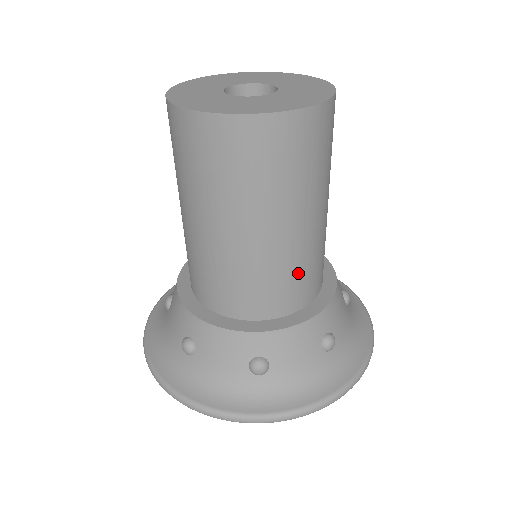
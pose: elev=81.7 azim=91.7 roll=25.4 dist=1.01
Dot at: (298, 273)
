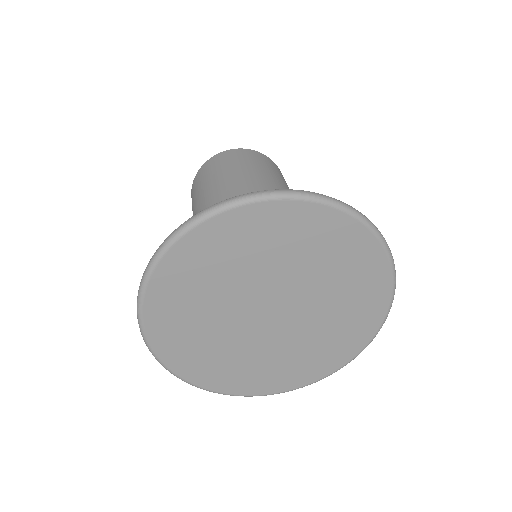
Dot at: occluded
